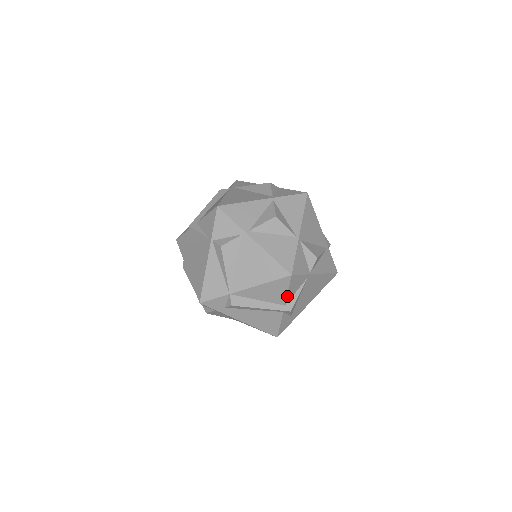
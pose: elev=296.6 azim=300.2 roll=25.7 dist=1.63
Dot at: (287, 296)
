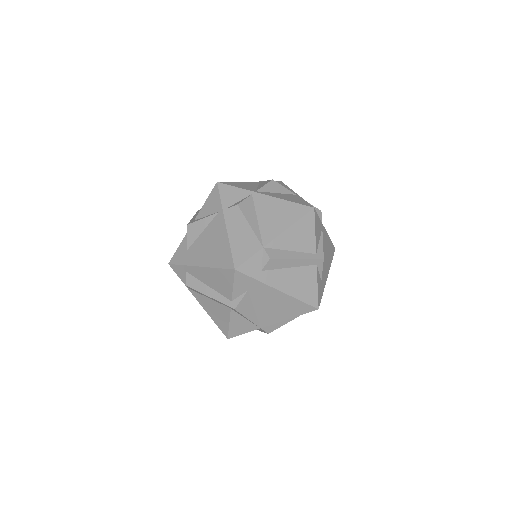
Dot at: (315, 240)
